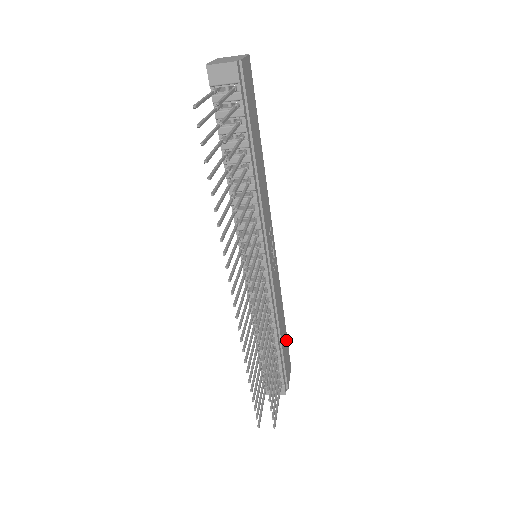
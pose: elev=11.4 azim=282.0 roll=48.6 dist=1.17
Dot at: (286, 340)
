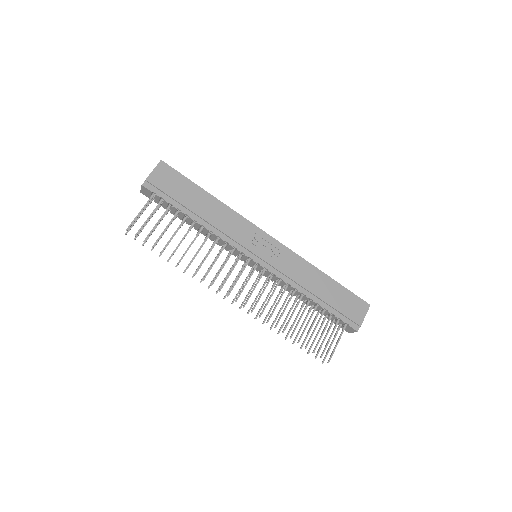
Dot at: (341, 290)
